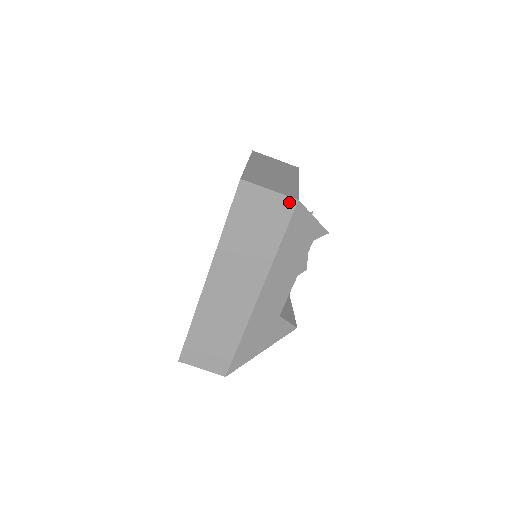
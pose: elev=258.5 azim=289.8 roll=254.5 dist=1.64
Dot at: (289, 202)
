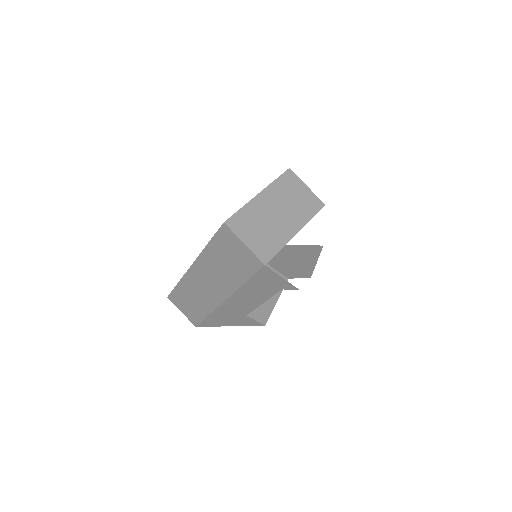
Dot at: (257, 261)
